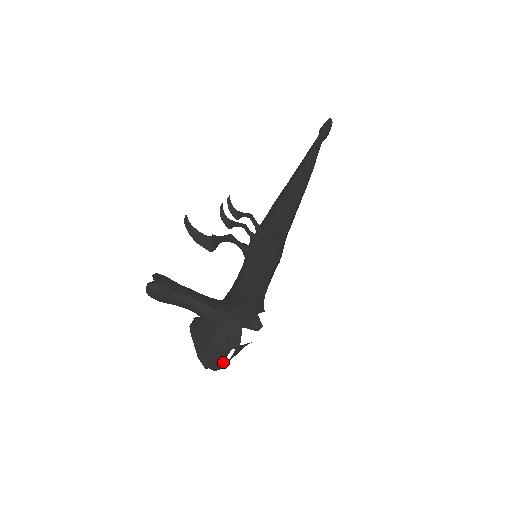
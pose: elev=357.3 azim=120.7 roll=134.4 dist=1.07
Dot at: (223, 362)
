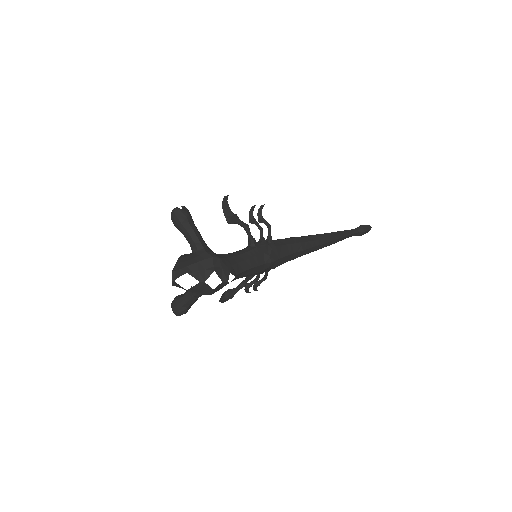
Dot at: (185, 309)
